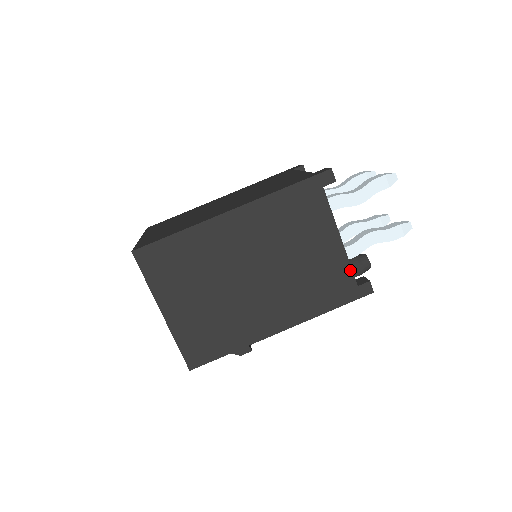
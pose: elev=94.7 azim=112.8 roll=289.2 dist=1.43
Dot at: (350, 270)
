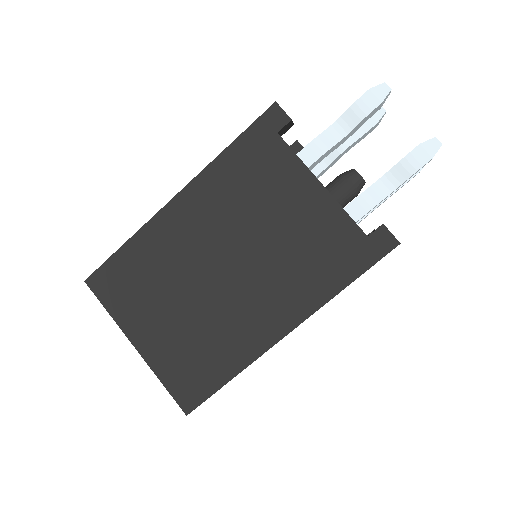
Dot at: occluded
